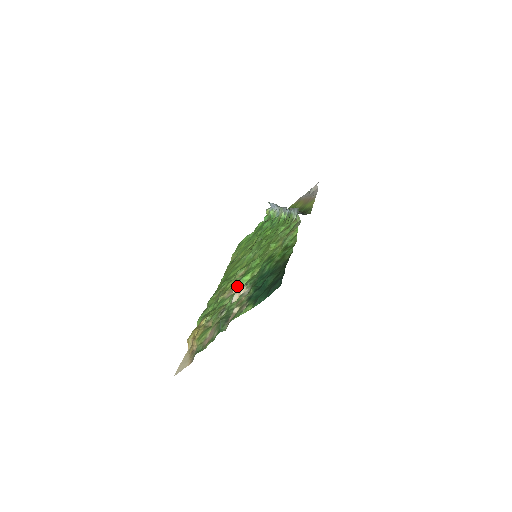
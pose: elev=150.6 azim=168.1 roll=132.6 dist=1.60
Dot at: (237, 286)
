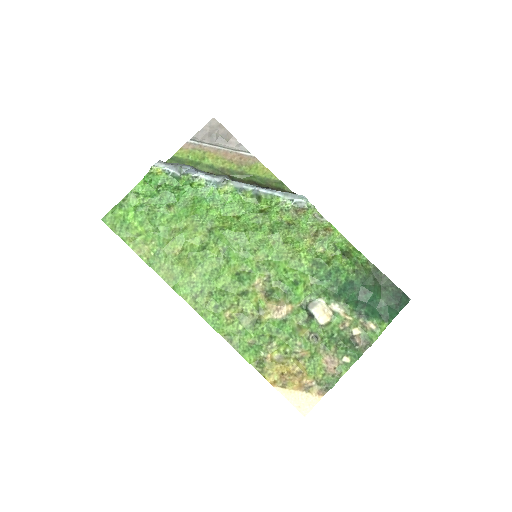
Dot at: (288, 303)
